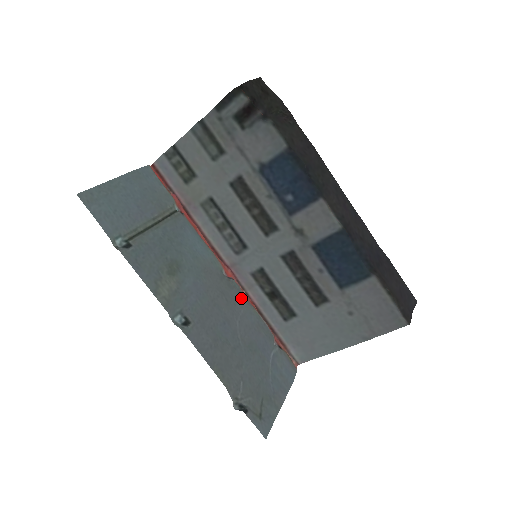
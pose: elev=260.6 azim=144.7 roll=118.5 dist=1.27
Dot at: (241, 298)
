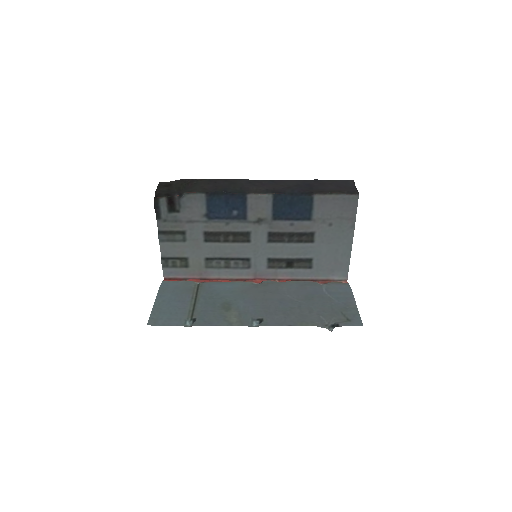
Dot at: (277, 284)
